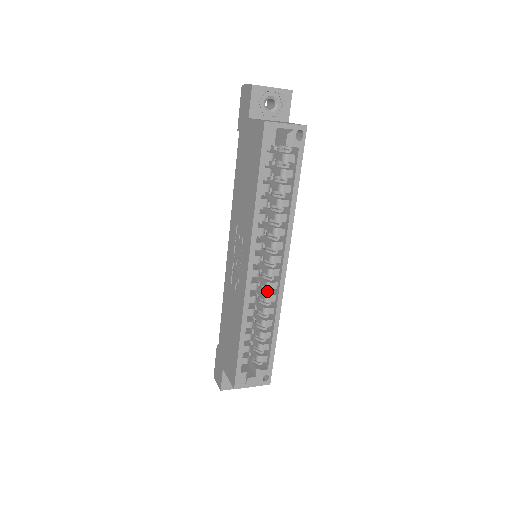
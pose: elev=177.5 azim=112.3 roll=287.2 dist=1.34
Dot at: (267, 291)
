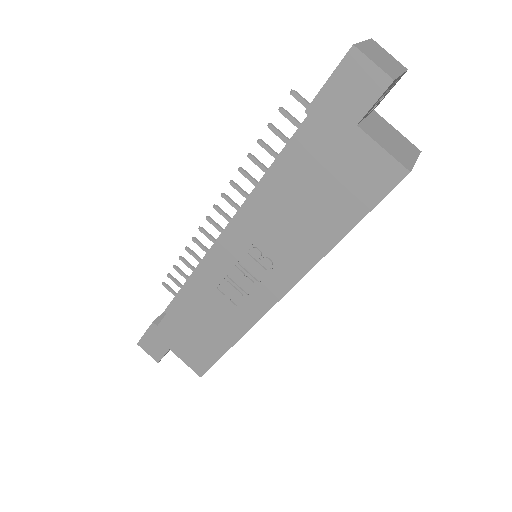
Dot at: occluded
